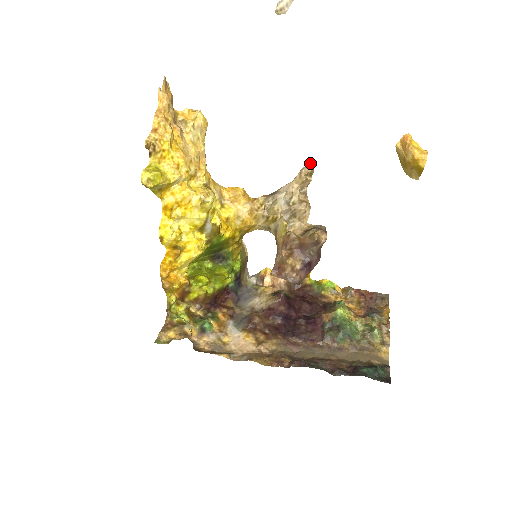
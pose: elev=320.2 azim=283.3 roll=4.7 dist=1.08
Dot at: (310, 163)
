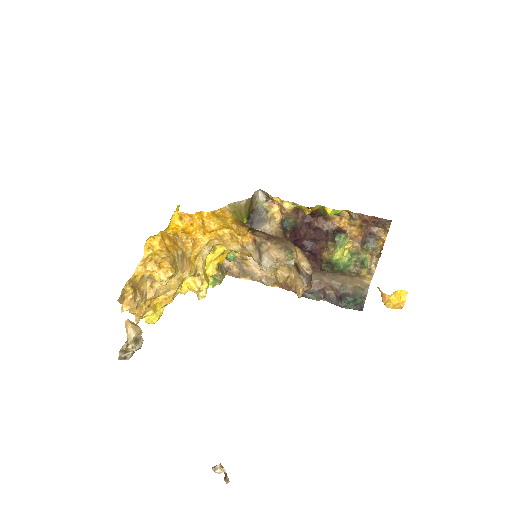
Dot at: (289, 264)
